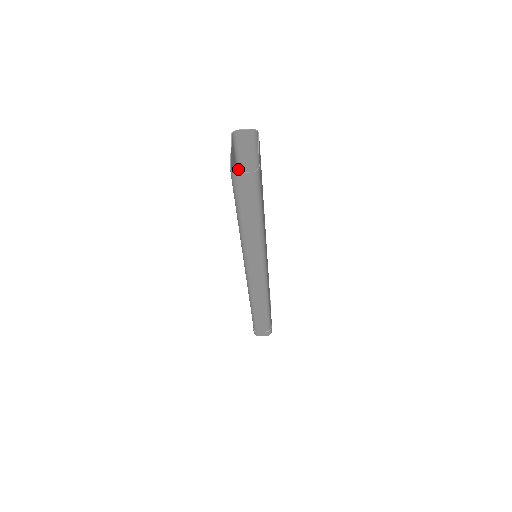
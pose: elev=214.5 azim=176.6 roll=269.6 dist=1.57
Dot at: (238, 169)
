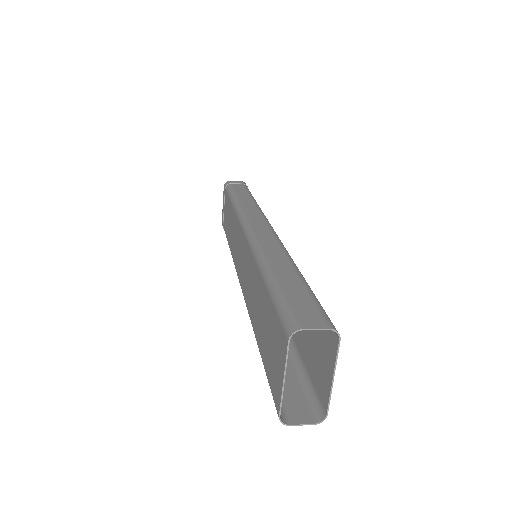
Dot at: (273, 289)
